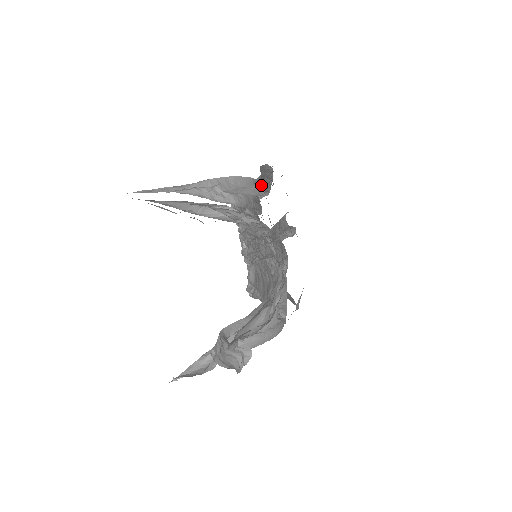
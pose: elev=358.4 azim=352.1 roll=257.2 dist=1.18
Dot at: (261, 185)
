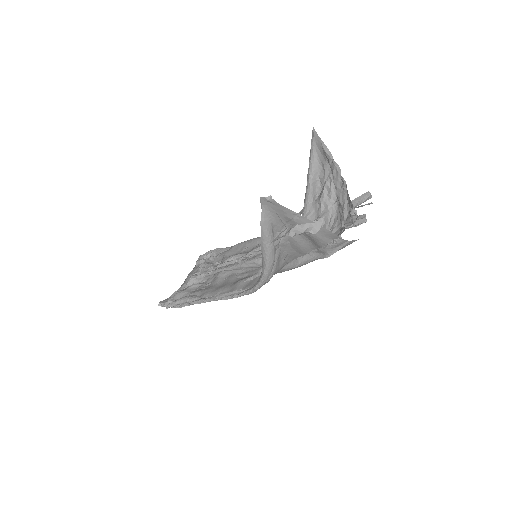
Dot at: occluded
